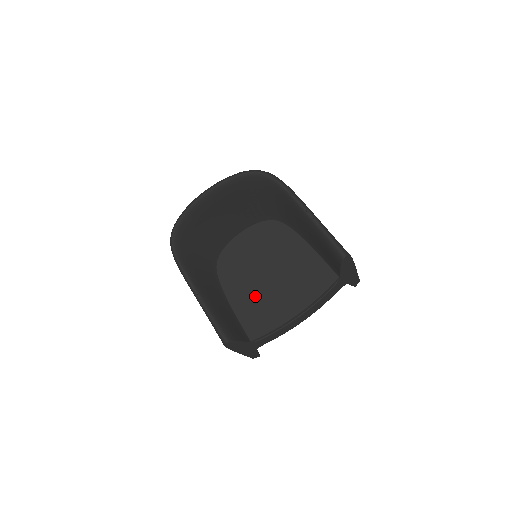
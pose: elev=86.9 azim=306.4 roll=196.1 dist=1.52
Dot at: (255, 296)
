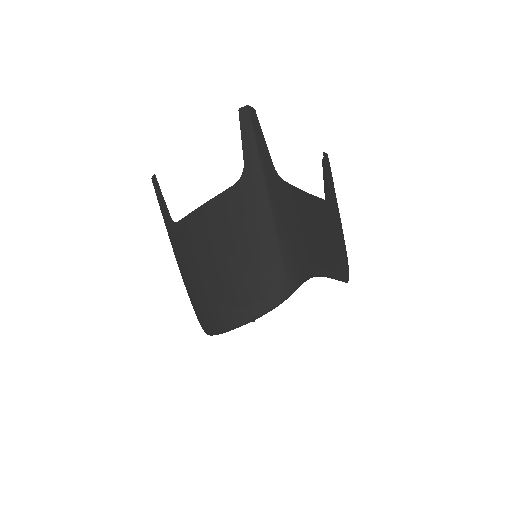
Dot at: occluded
